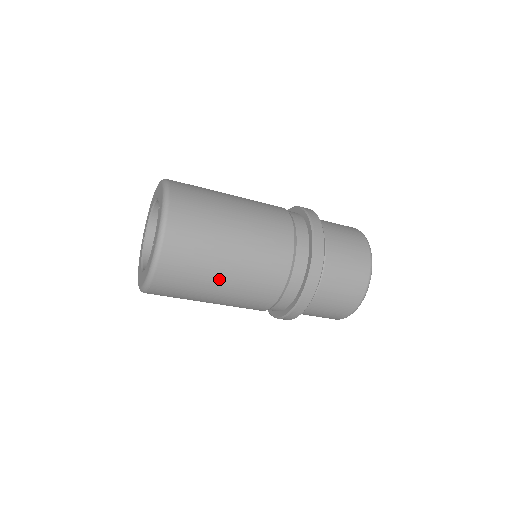
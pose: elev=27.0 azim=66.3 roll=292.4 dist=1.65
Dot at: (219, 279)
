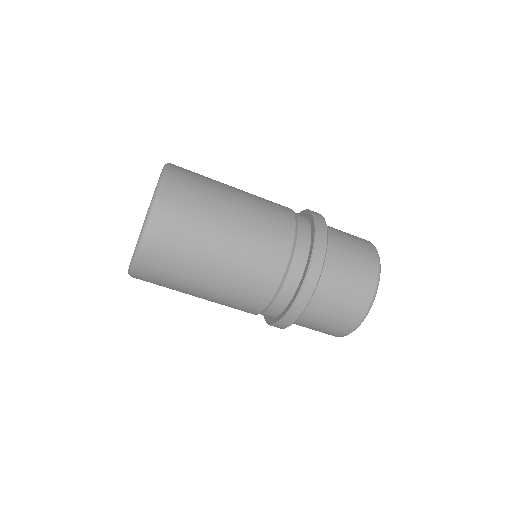
Dot at: (217, 243)
